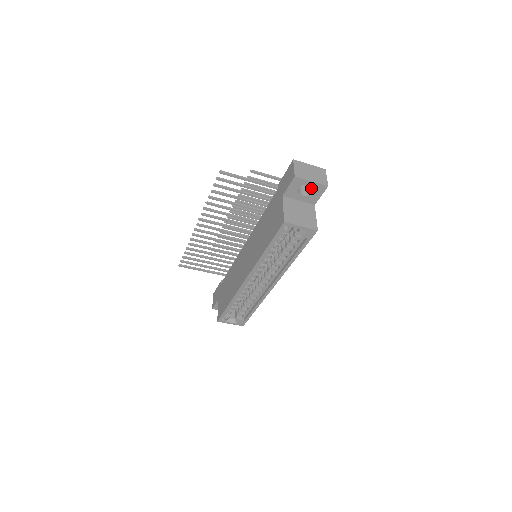
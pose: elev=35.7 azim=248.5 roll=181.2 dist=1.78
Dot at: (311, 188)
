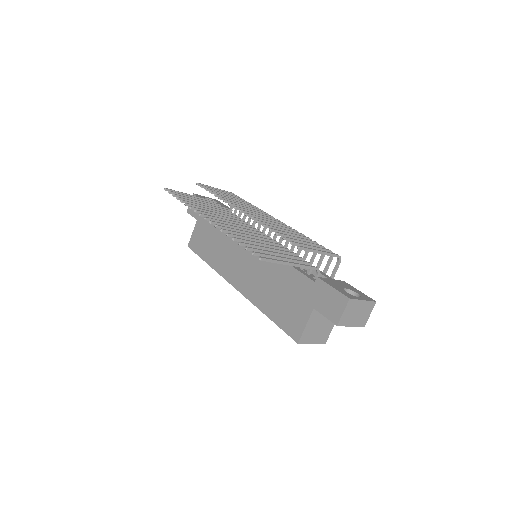
Dot at: occluded
